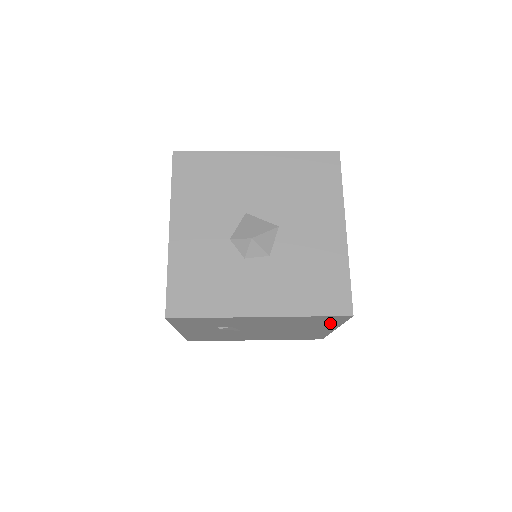
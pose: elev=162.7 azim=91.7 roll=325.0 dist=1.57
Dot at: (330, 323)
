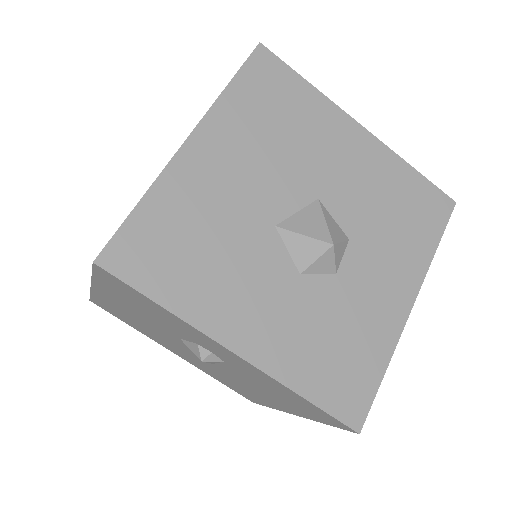
Dot at: occluded
